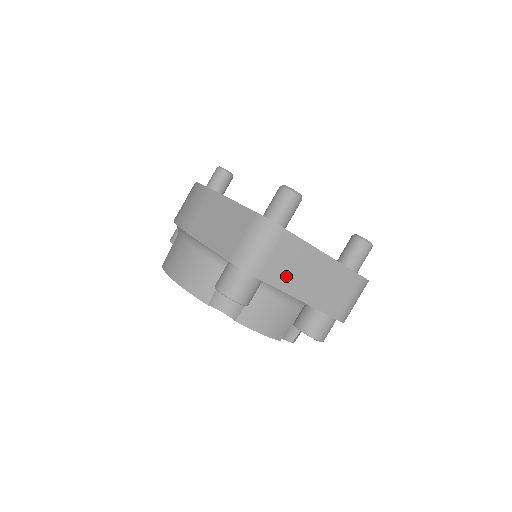
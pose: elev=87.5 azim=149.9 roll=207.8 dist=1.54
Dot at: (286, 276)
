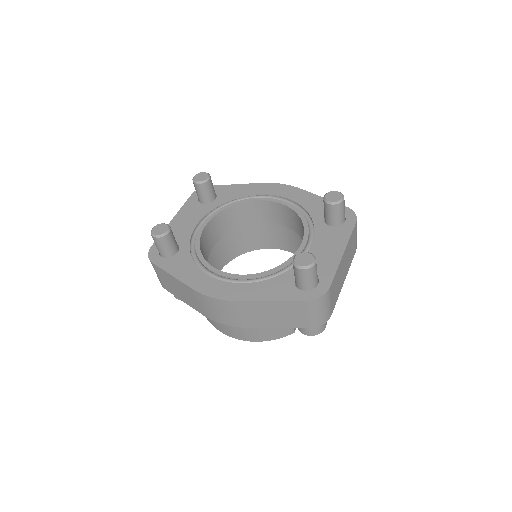
Dot at: (338, 291)
